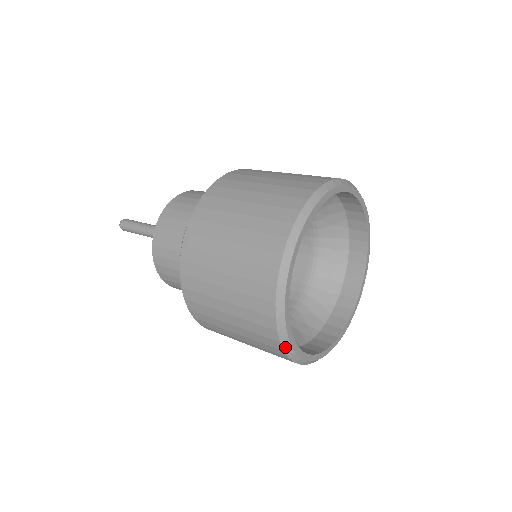
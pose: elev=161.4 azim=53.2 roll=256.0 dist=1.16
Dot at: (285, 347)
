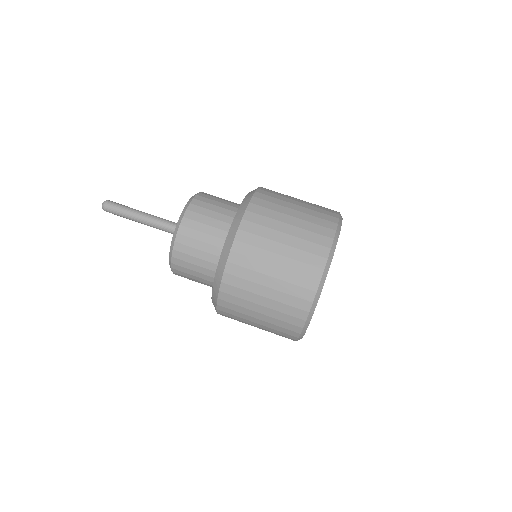
Dot at: occluded
